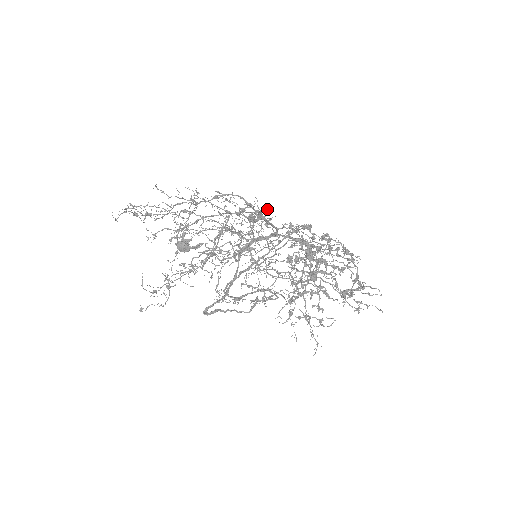
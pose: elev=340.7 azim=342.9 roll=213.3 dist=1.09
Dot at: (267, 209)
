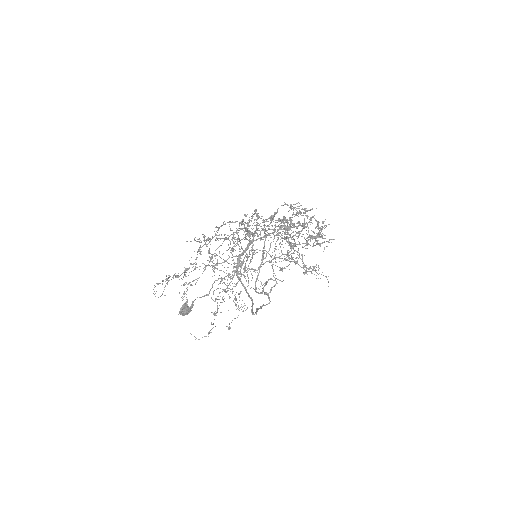
Dot at: (256, 211)
